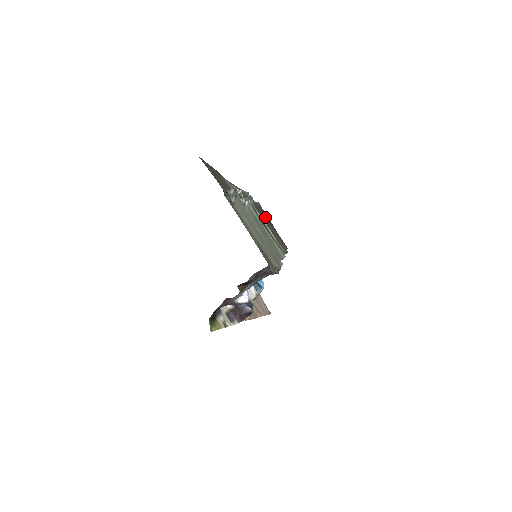
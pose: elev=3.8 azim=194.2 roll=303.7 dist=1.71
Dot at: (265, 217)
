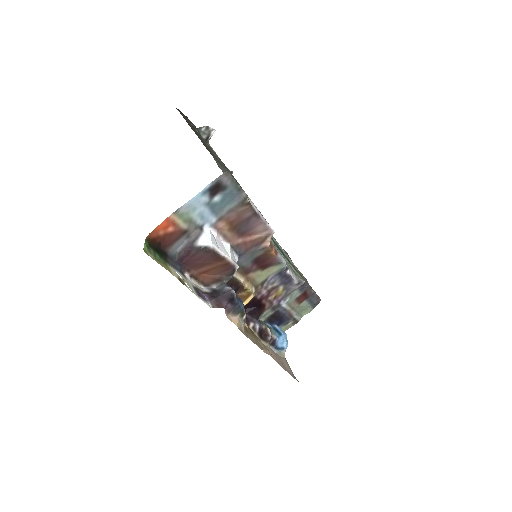
Dot at: occluded
